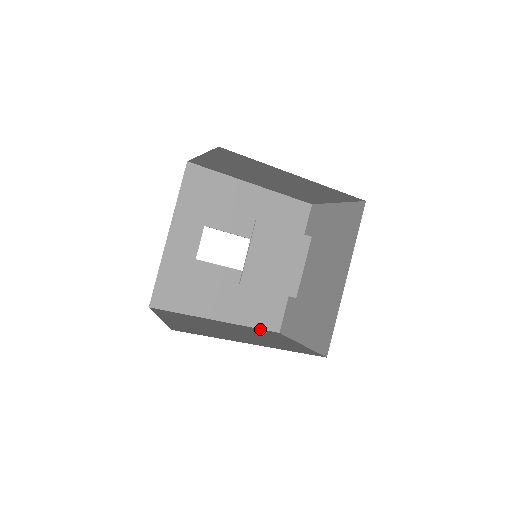
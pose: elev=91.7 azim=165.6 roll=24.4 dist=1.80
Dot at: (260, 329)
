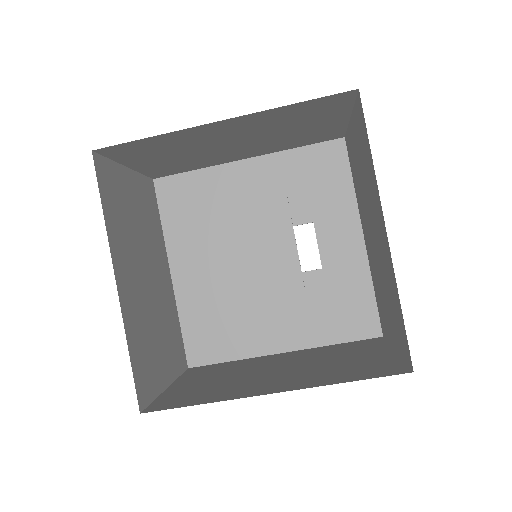
Dot at: (348, 342)
